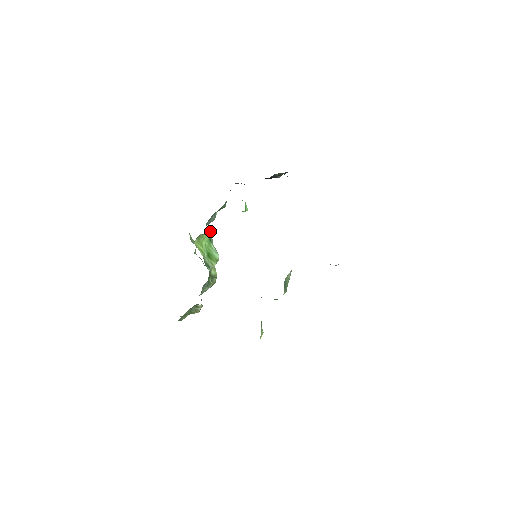
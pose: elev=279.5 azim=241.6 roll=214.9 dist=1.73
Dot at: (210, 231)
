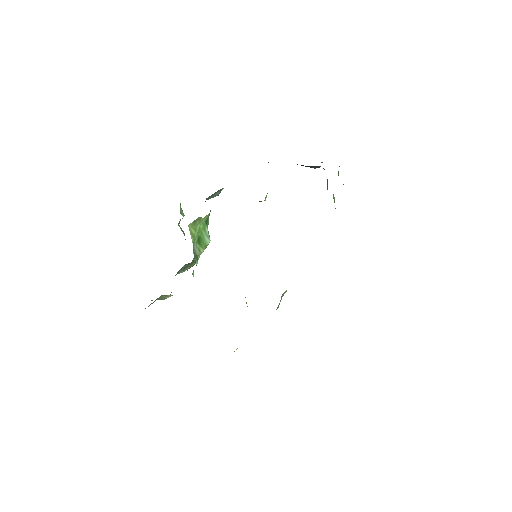
Dot at: (210, 211)
